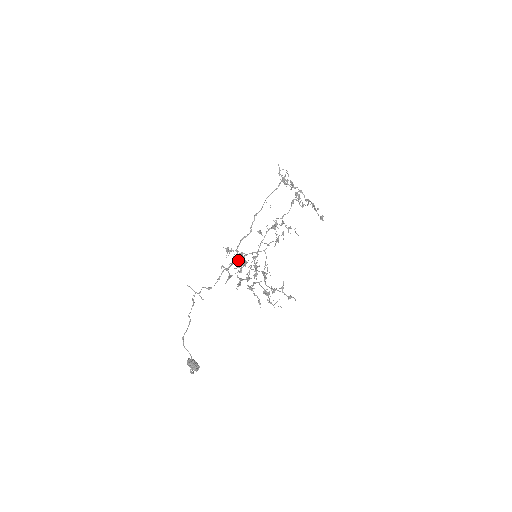
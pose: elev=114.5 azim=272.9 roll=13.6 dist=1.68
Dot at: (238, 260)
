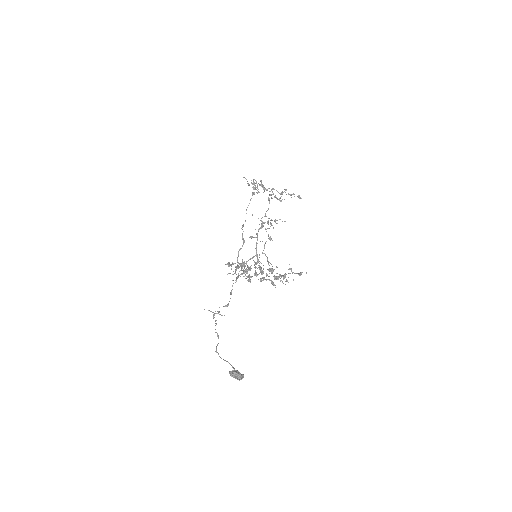
Dot at: occluded
